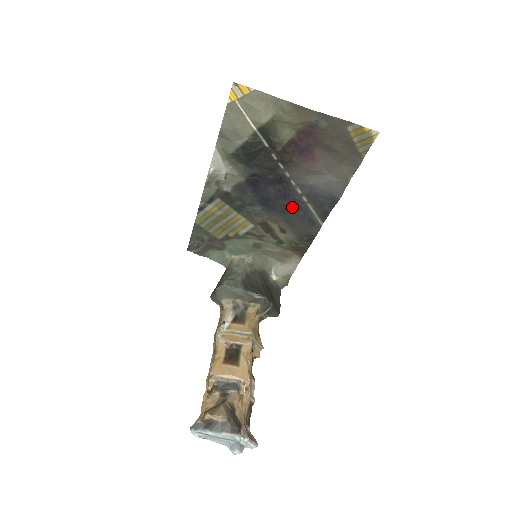
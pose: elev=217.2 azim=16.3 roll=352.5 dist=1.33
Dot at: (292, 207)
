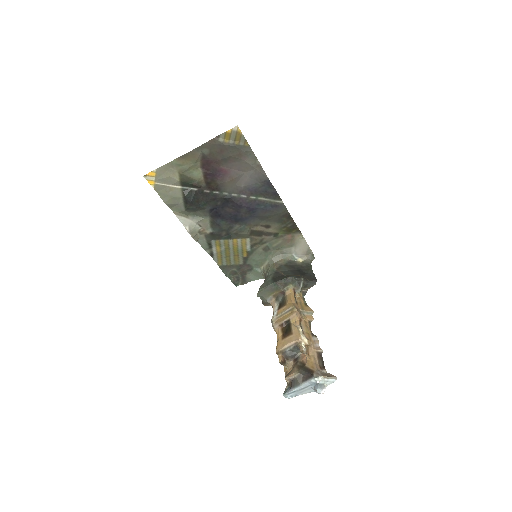
Dot at: (252, 209)
